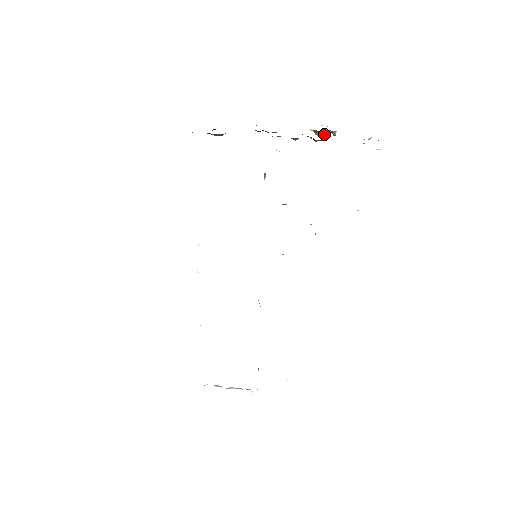
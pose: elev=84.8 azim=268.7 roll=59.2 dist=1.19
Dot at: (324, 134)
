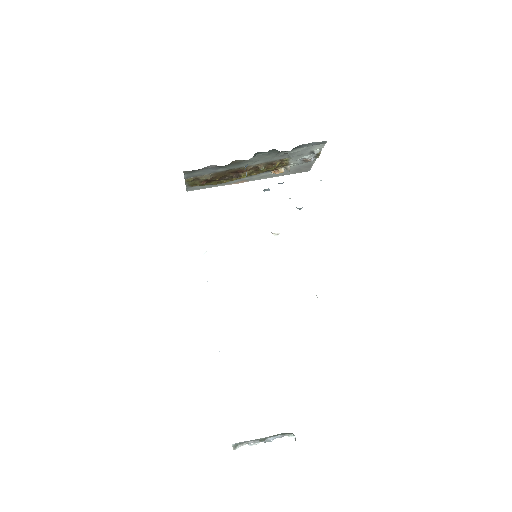
Dot at: (282, 171)
